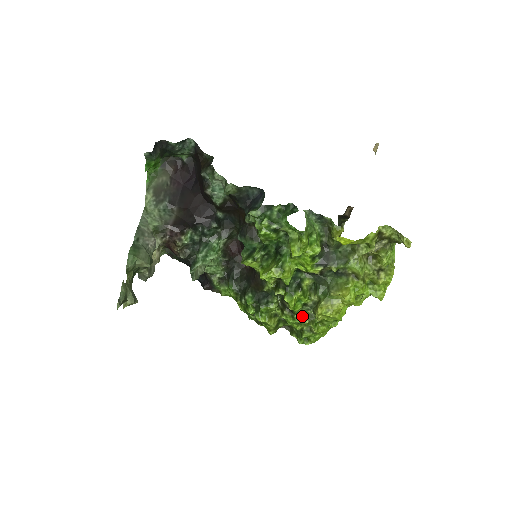
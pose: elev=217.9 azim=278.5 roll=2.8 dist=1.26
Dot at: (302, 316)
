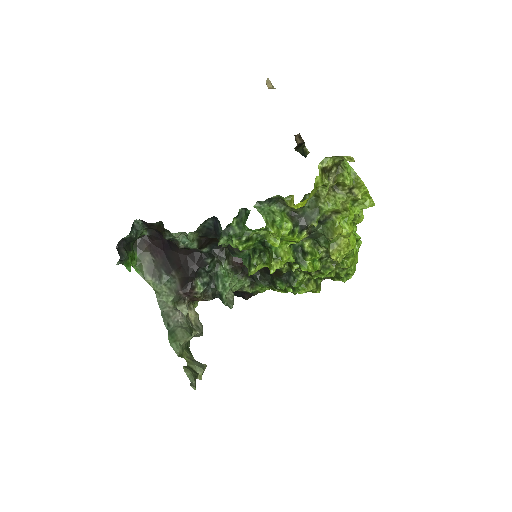
Dot at: (327, 267)
